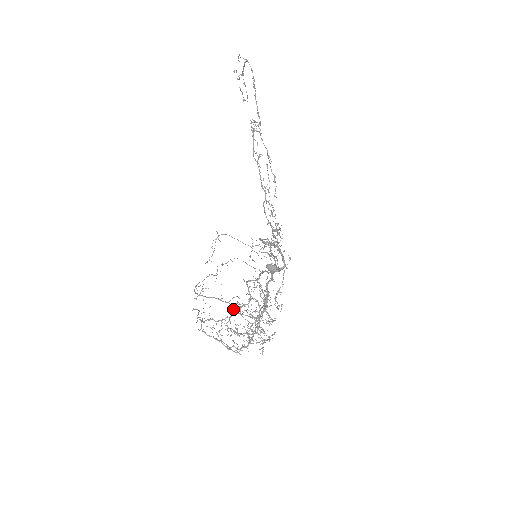
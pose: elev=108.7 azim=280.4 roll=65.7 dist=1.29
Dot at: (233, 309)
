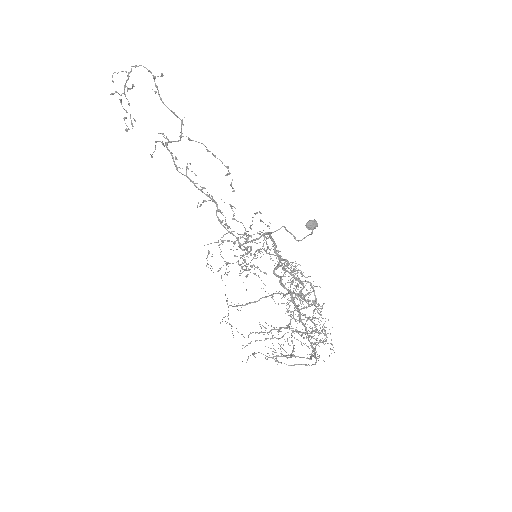
Dot at: occluded
